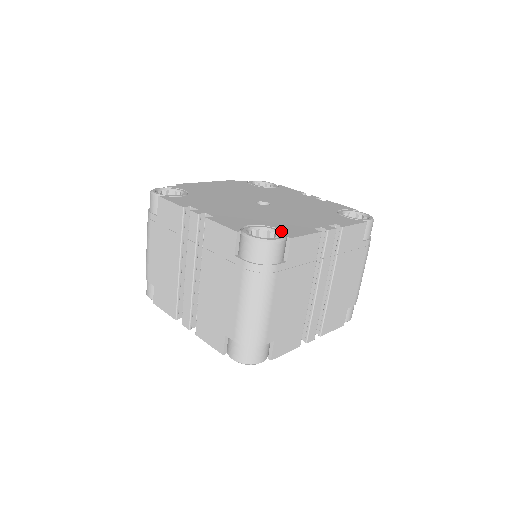
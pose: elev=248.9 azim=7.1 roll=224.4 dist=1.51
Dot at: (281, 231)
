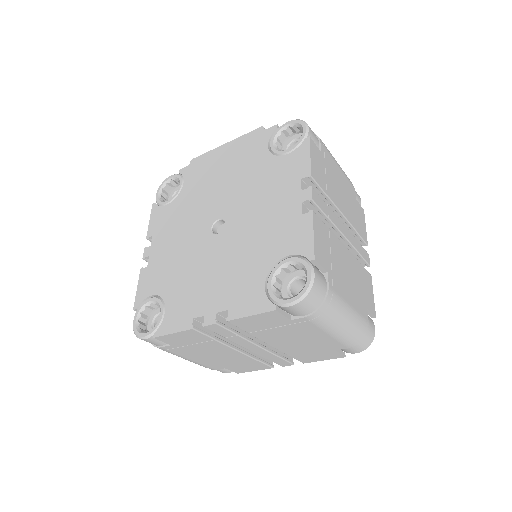
Dot at: (161, 318)
